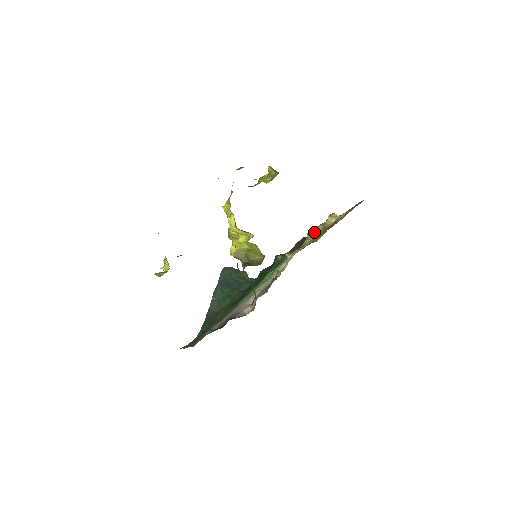
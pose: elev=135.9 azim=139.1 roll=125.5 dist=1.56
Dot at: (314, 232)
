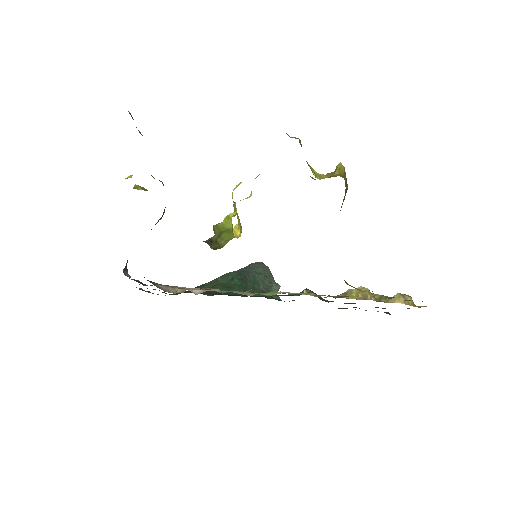
Dot at: (358, 293)
